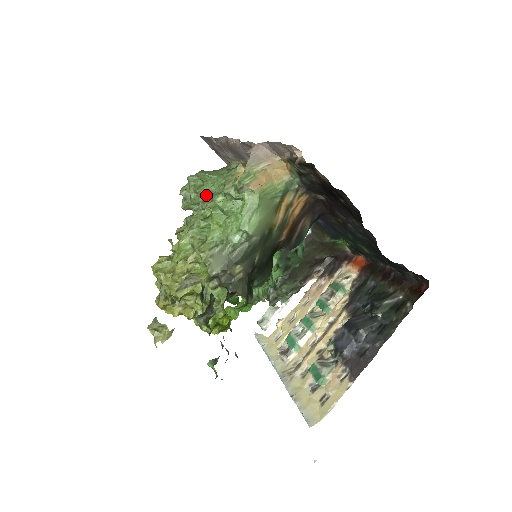
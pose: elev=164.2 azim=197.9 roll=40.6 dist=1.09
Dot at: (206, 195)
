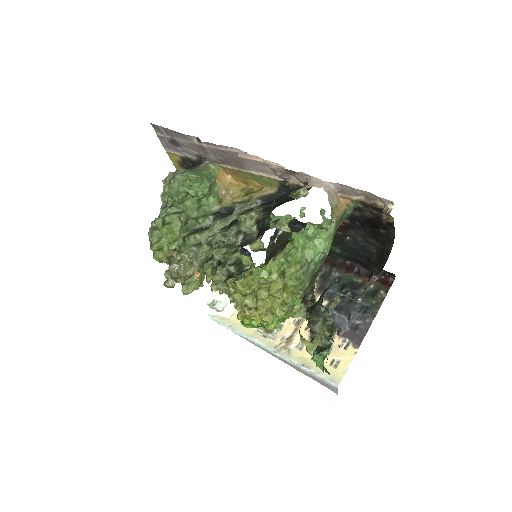
Dot at: (196, 196)
